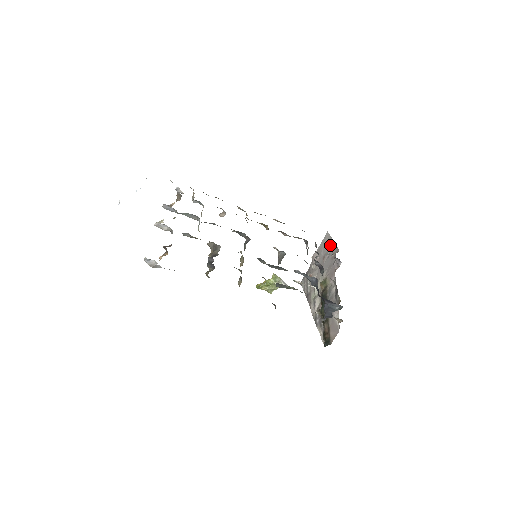
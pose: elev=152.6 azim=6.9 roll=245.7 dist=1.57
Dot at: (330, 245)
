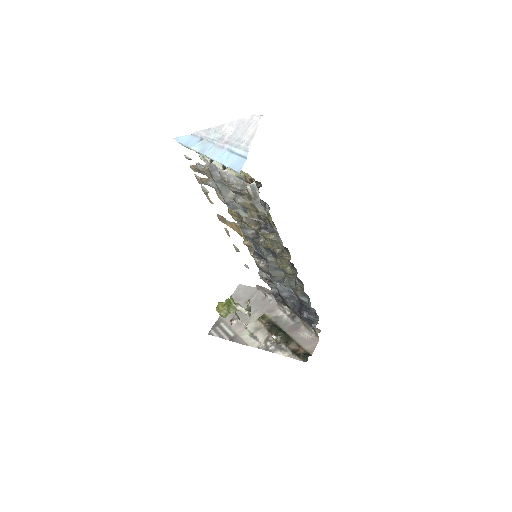
Dot at: (260, 288)
